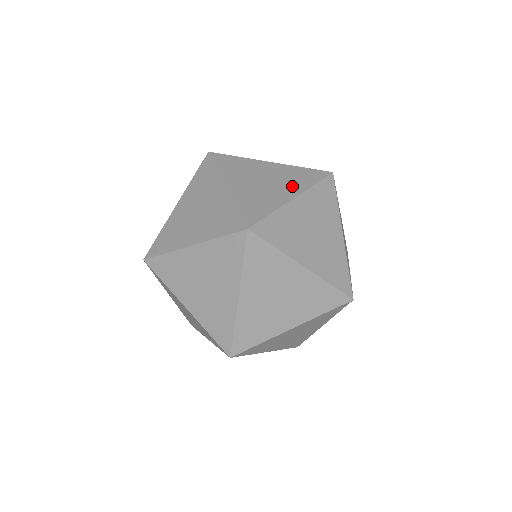
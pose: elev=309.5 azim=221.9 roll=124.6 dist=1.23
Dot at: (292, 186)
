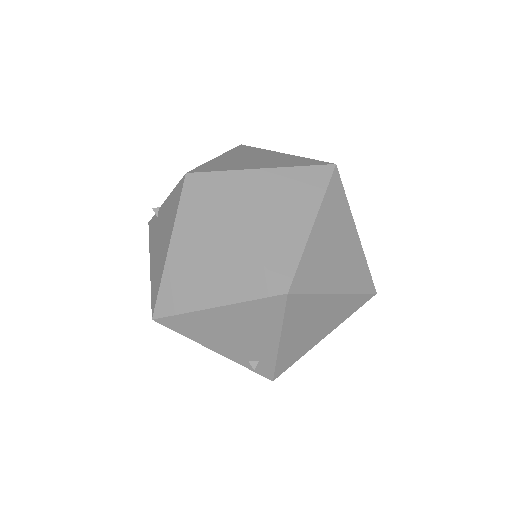
Dot at: occluded
